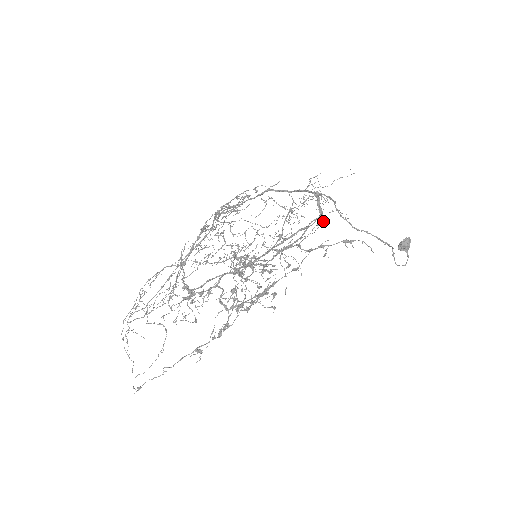
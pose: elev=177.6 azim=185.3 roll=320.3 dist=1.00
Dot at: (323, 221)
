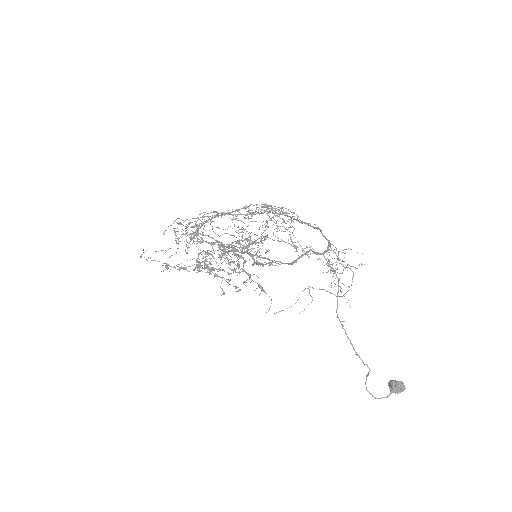
Dot at: occluded
